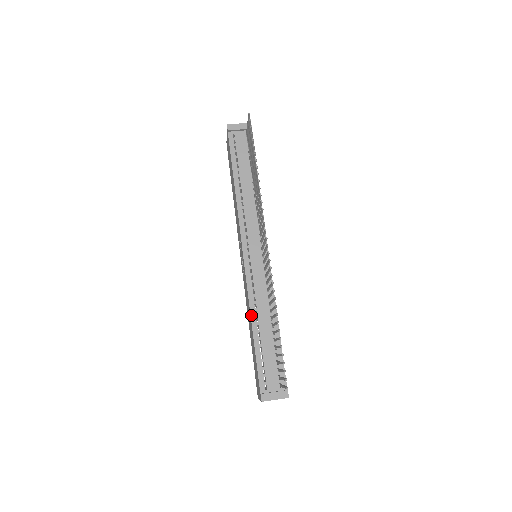
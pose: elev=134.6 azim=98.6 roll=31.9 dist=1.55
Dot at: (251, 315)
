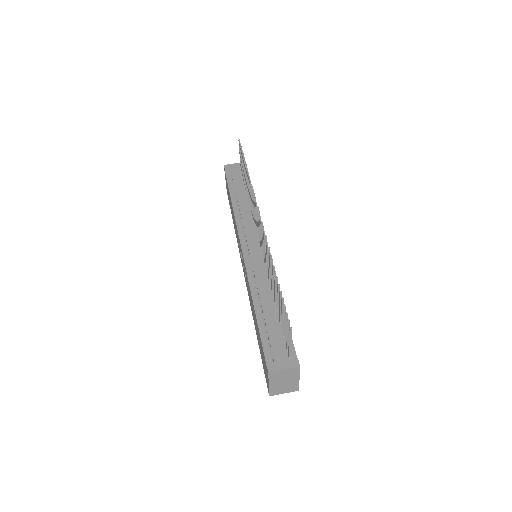
Dot at: (252, 295)
